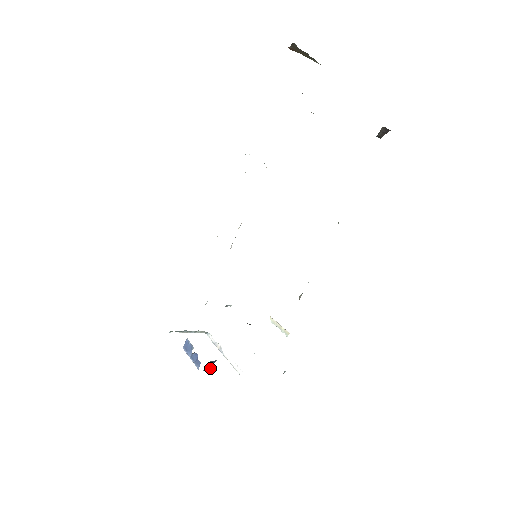
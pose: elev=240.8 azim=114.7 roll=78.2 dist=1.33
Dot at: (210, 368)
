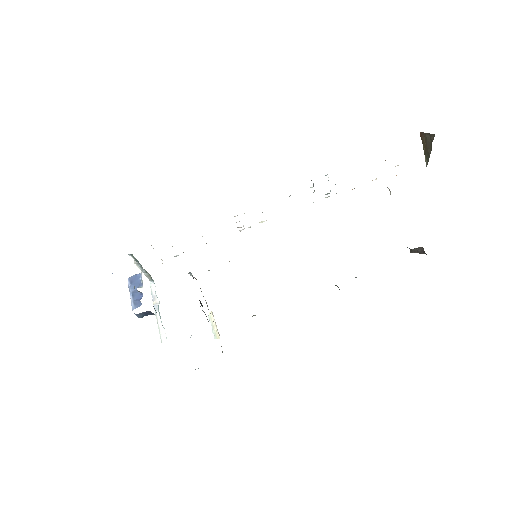
Dot at: (142, 316)
